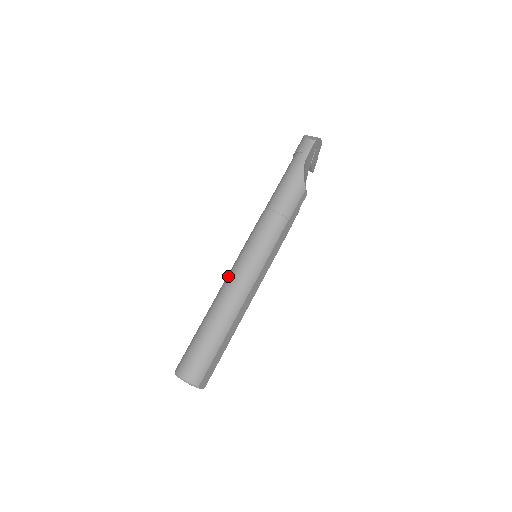
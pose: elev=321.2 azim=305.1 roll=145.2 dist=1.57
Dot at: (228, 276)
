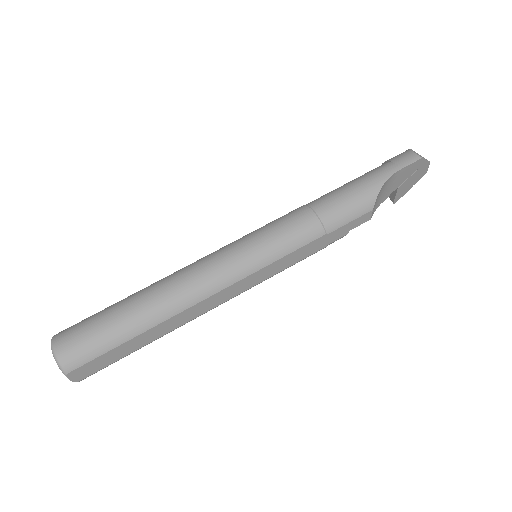
Dot at: (203, 257)
